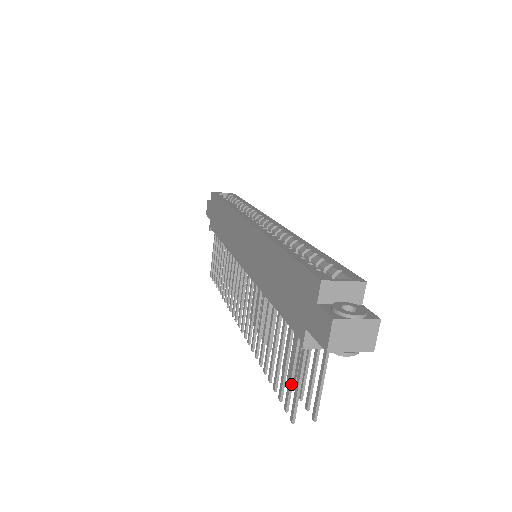
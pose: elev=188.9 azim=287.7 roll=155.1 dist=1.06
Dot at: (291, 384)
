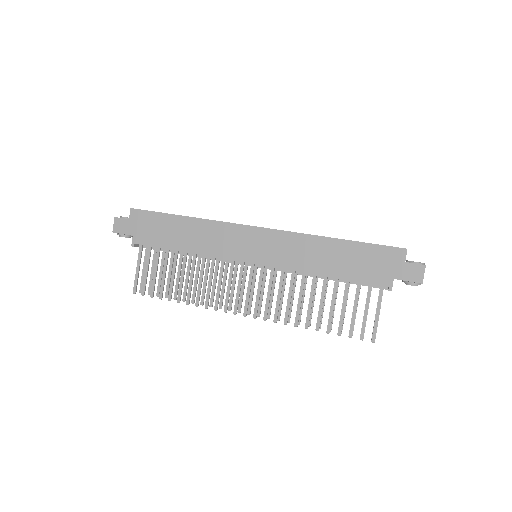
Dot at: occluded
